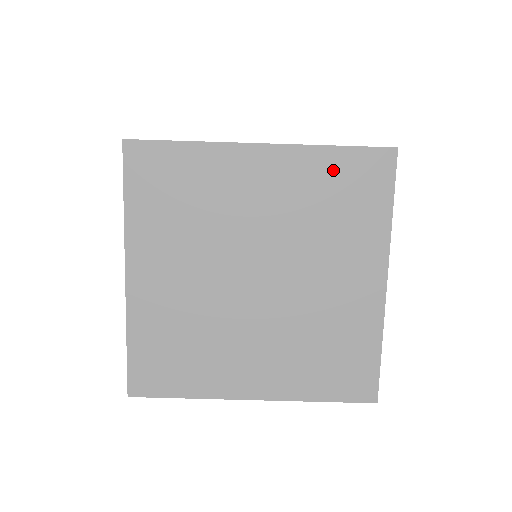
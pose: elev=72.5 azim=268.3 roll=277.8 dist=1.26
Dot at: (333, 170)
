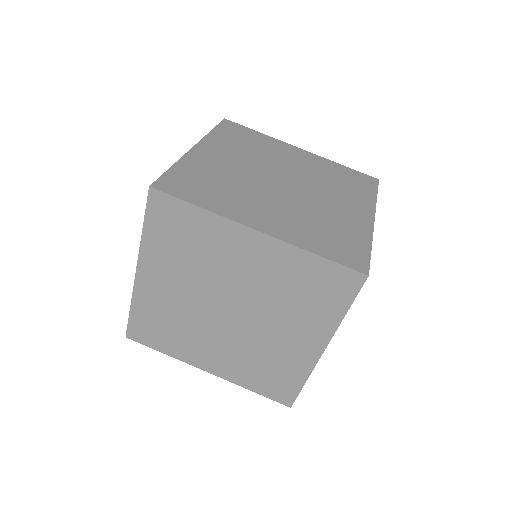
Dot at: (341, 171)
